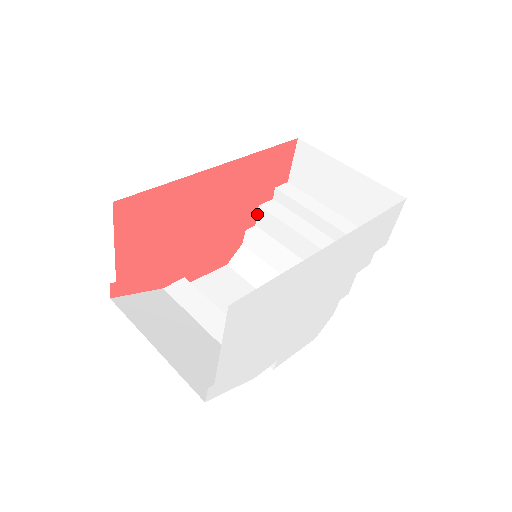
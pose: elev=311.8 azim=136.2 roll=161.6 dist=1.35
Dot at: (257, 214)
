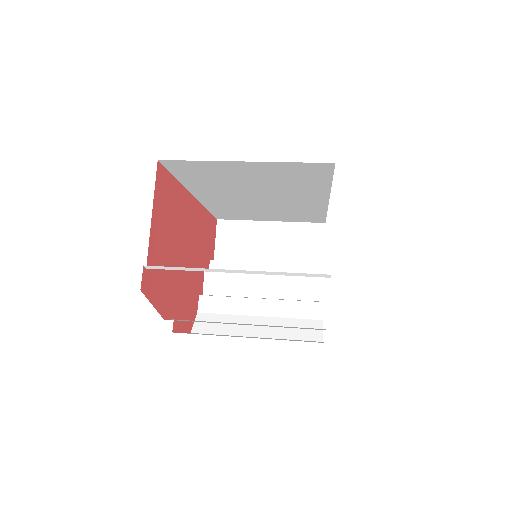
Dot at: (203, 281)
